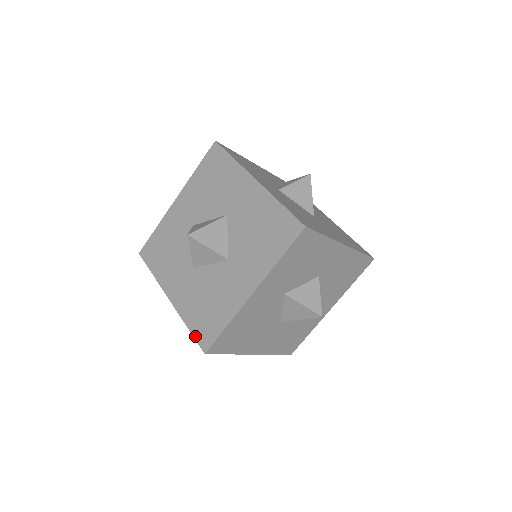
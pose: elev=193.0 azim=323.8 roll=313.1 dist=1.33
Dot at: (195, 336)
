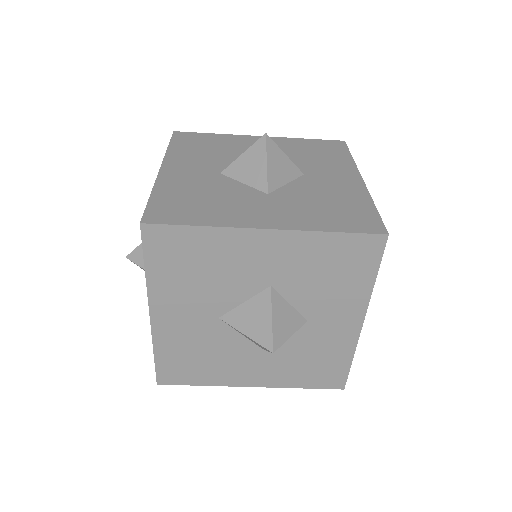
Dot at: (150, 205)
